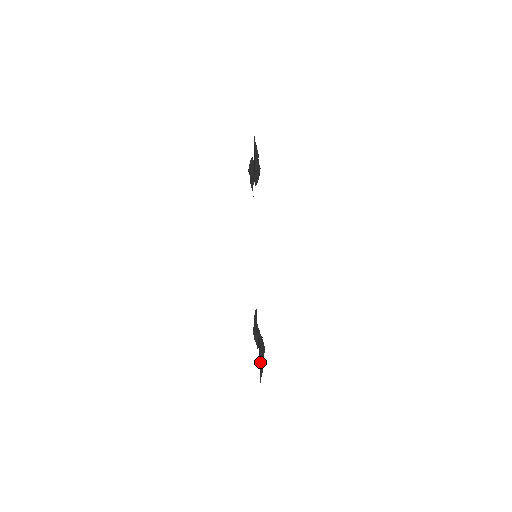
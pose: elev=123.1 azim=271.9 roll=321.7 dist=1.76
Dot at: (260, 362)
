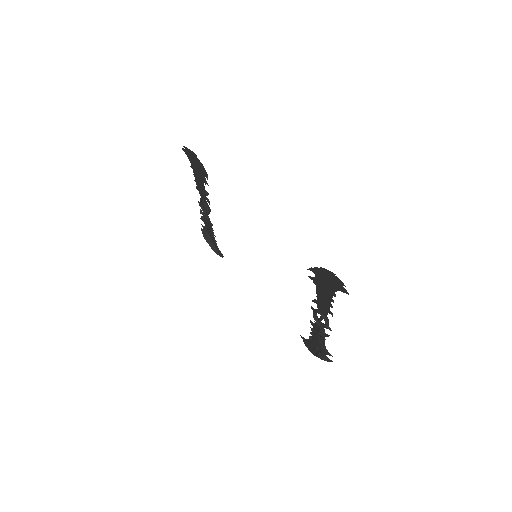
Dot at: (328, 272)
